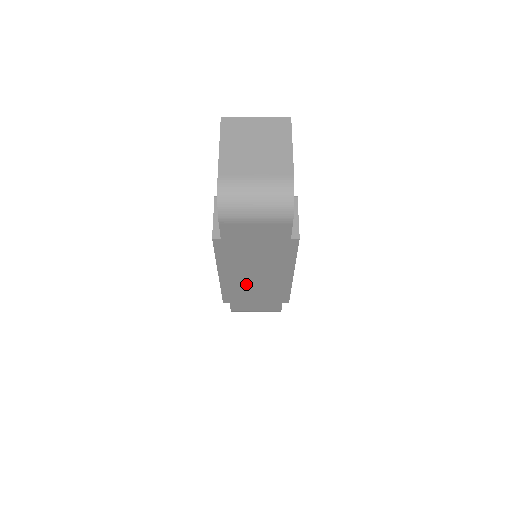
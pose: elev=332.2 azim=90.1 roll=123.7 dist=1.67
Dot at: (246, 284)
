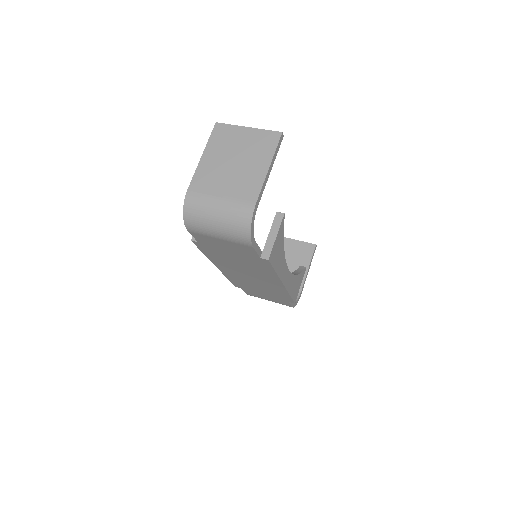
Dot at: (245, 279)
